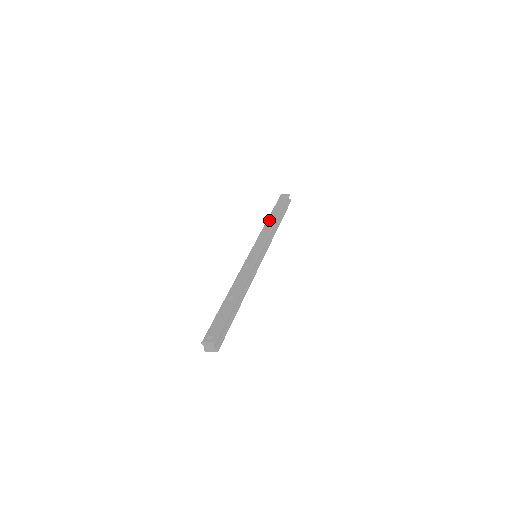
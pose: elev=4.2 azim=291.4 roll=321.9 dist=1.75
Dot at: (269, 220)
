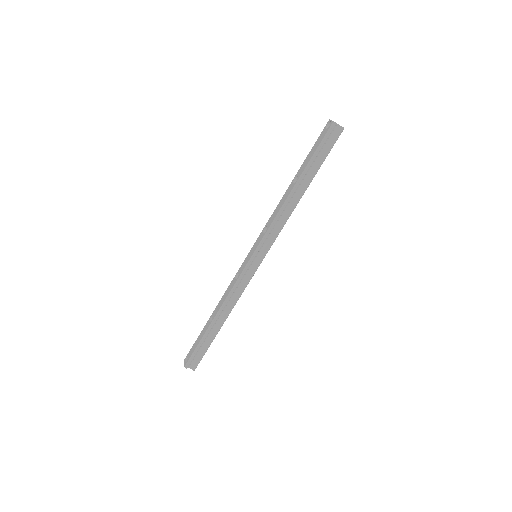
Dot at: (287, 190)
